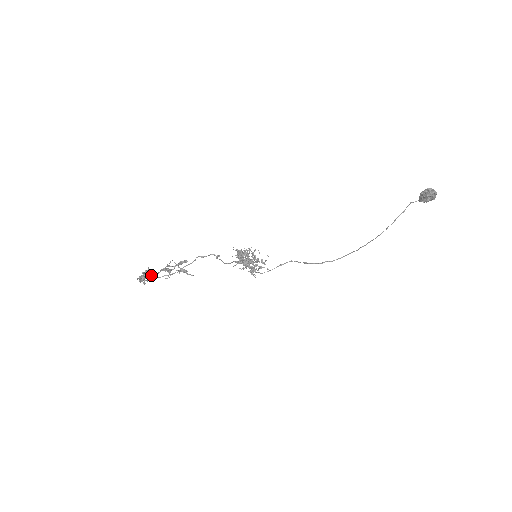
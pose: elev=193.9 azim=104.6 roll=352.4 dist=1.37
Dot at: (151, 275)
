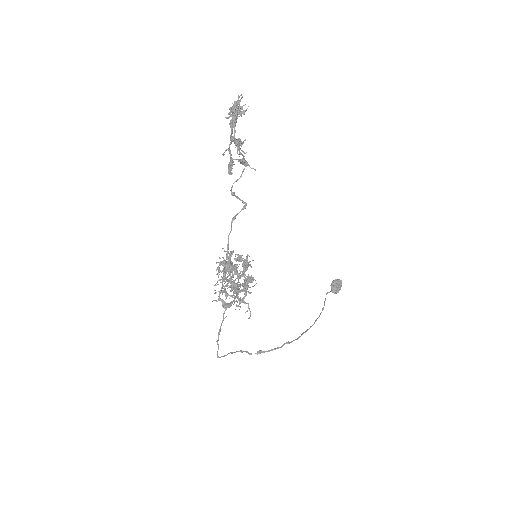
Dot at: (235, 119)
